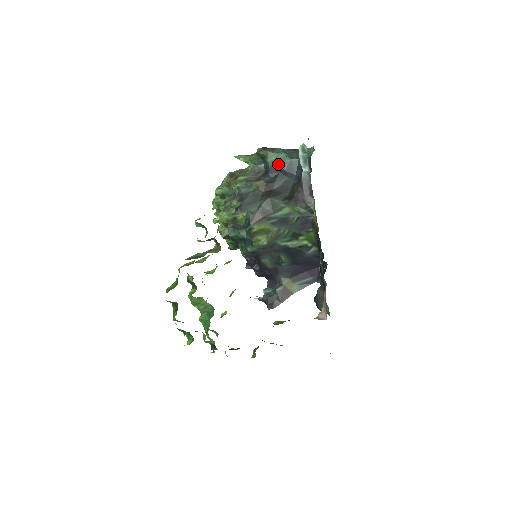
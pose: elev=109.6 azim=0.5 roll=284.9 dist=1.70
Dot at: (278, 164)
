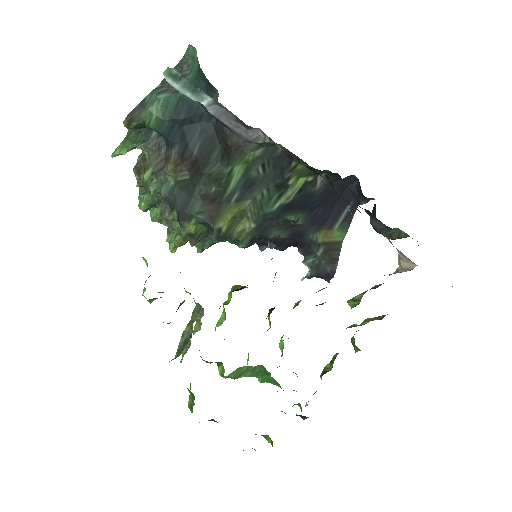
Dot at: (168, 118)
